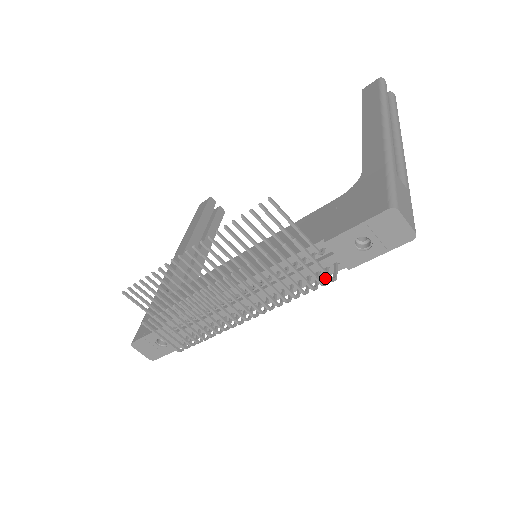
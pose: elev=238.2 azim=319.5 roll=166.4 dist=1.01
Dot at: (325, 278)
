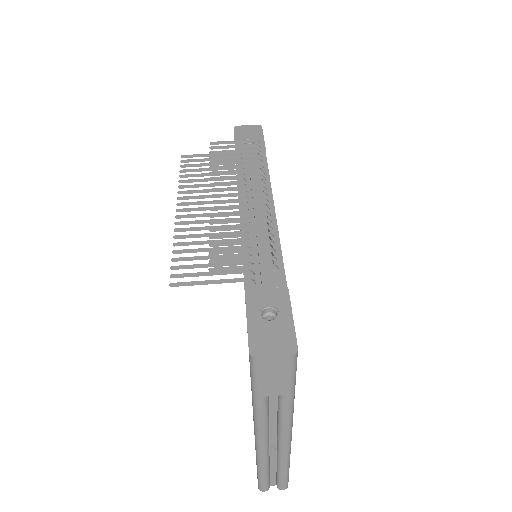
Dot at: occluded
